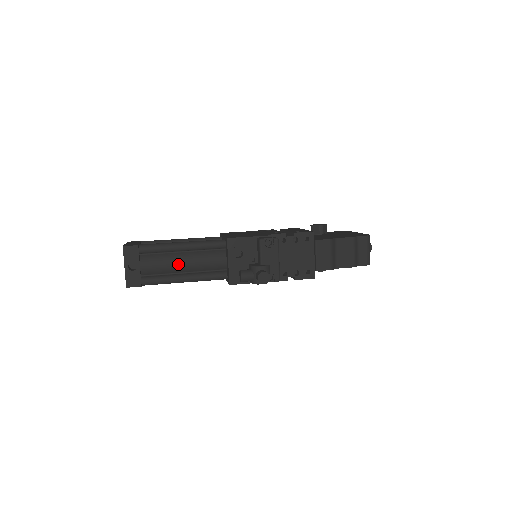
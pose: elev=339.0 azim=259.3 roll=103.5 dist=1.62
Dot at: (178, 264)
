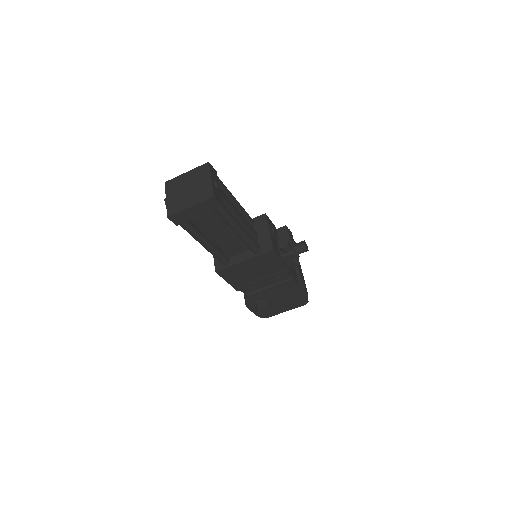
Dot at: (237, 211)
